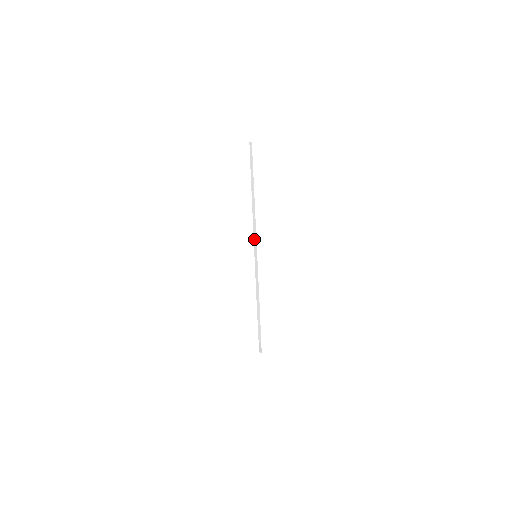
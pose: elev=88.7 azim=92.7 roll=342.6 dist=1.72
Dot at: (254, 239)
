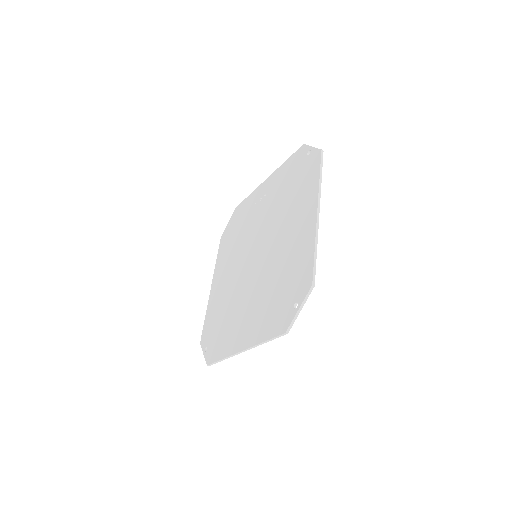
Dot at: (234, 355)
